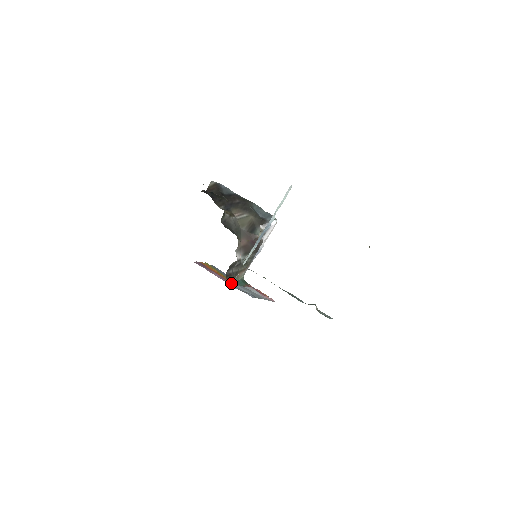
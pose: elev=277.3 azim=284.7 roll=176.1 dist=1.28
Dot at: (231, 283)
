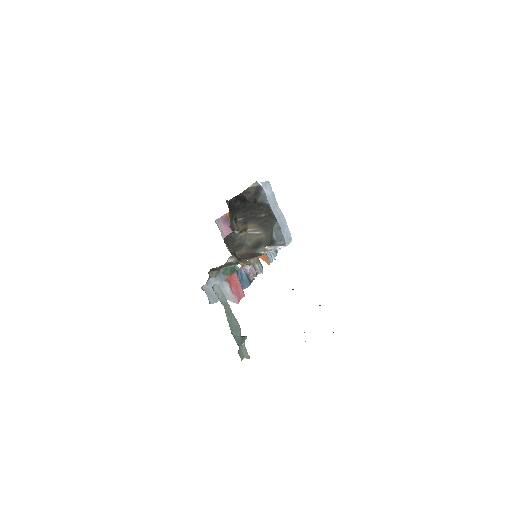
Dot at: (210, 277)
